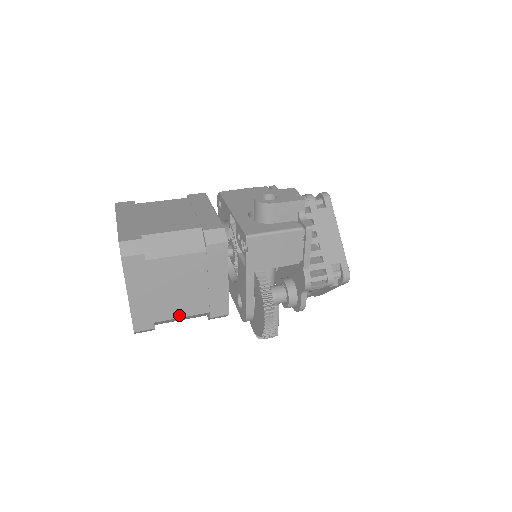
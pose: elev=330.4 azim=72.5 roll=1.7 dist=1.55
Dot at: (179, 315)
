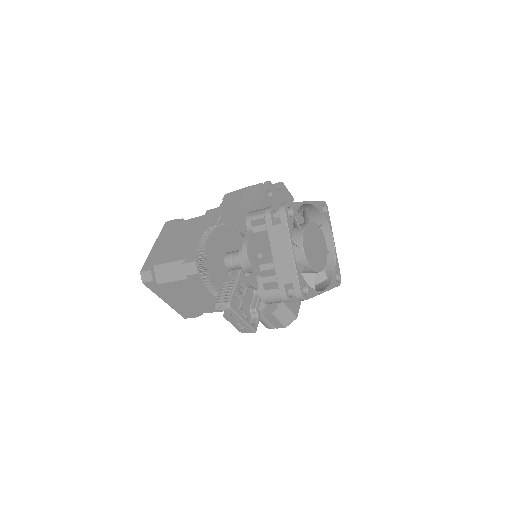
Dot at: (168, 261)
